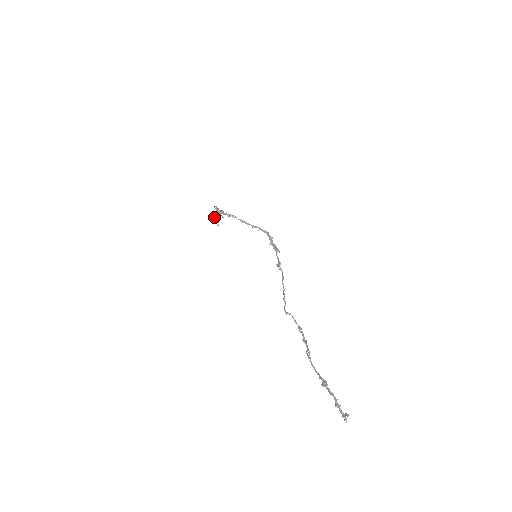
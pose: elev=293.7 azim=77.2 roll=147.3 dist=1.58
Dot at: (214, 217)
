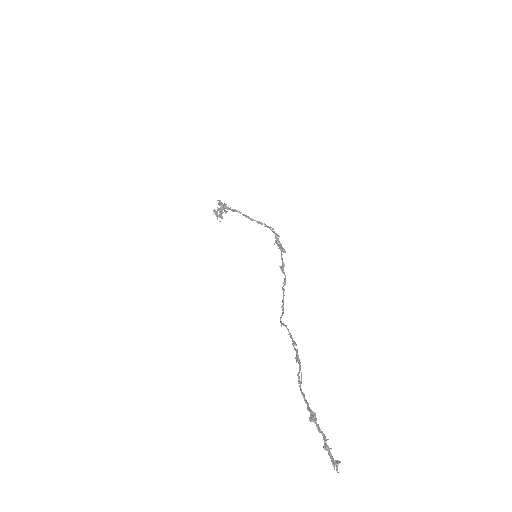
Dot at: (216, 212)
